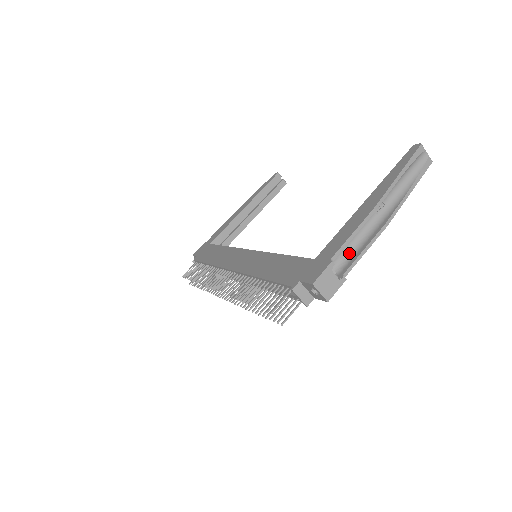
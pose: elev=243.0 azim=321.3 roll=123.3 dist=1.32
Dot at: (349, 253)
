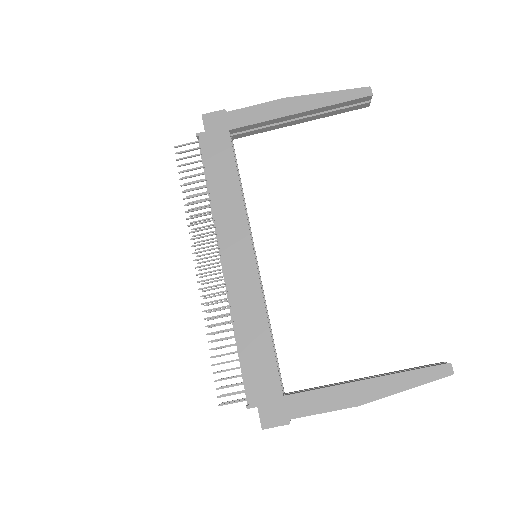
Dot at: occluded
